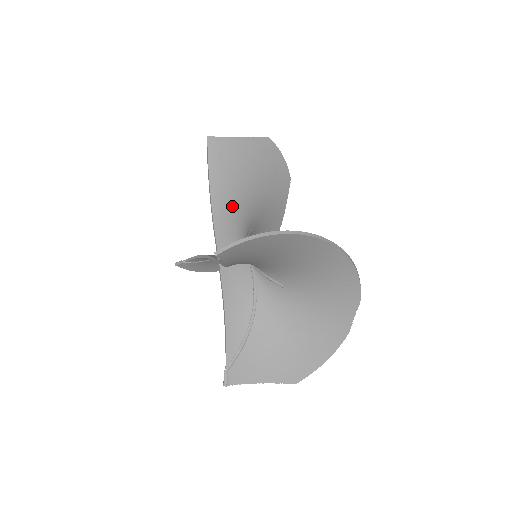
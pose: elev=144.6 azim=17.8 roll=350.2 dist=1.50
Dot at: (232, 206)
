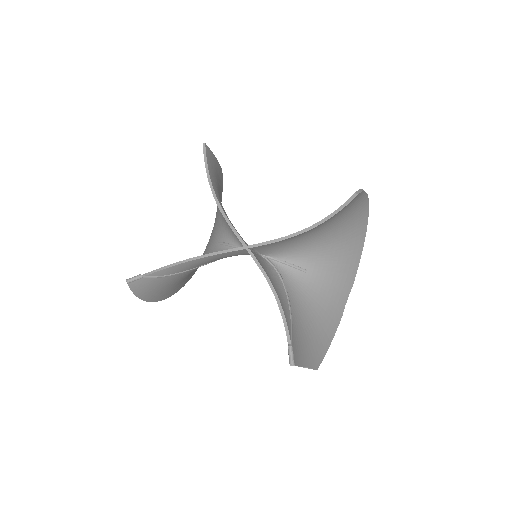
Dot at: occluded
